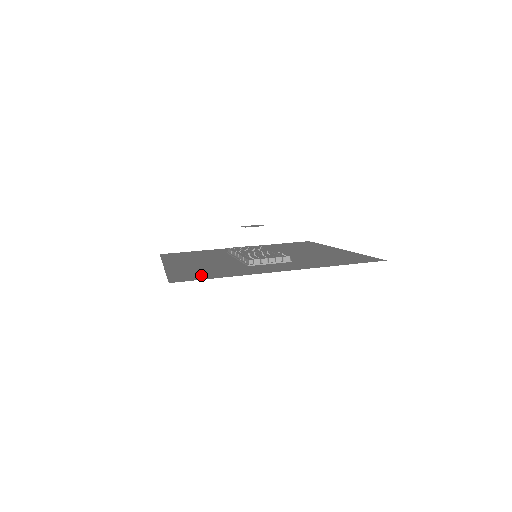
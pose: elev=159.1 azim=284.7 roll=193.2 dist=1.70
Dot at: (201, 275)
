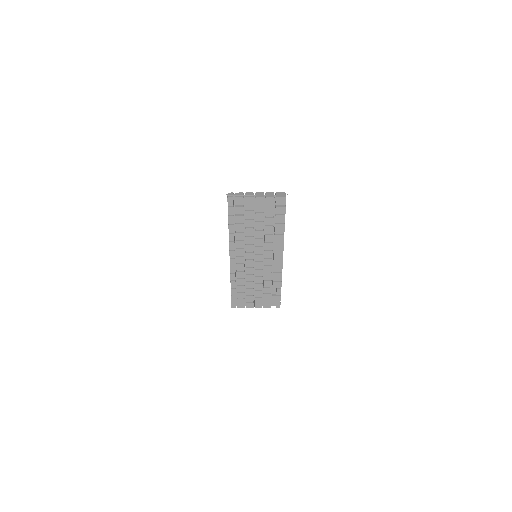
Dot at: occluded
